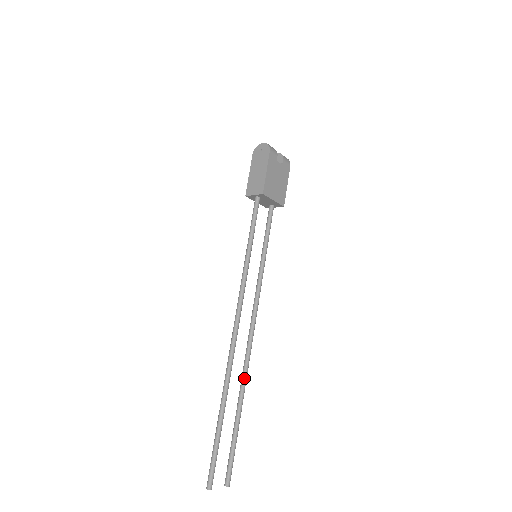
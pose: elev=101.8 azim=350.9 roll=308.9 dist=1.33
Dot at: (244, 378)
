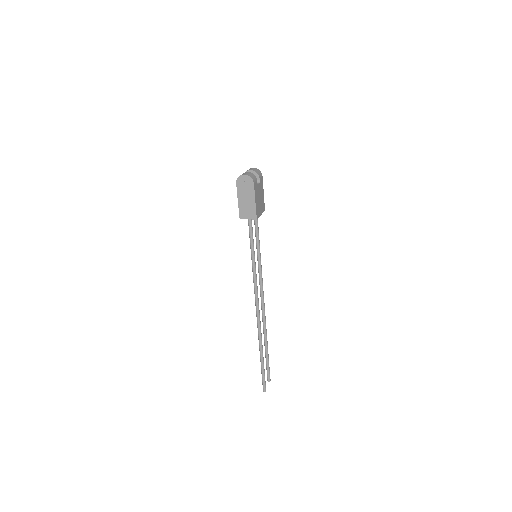
Dot at: (265, 328)
